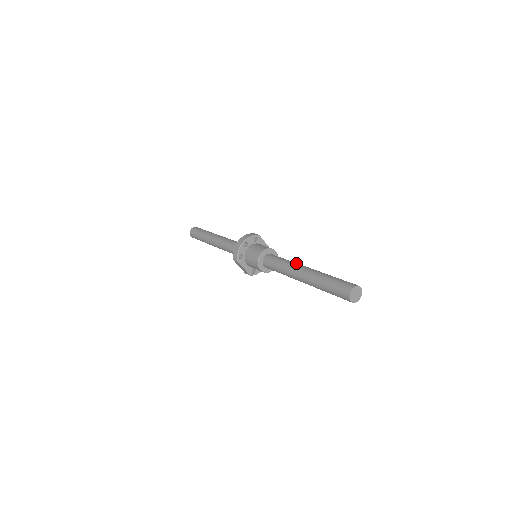
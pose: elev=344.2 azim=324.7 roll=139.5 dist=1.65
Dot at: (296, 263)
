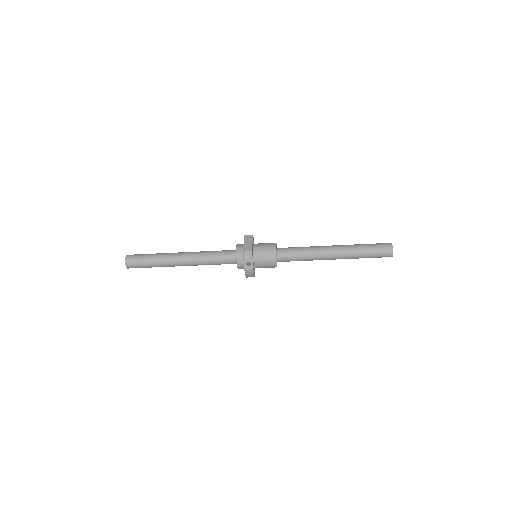
Dot at: occluded
